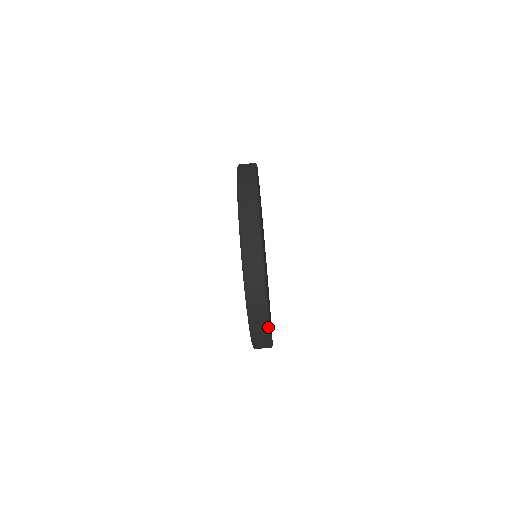
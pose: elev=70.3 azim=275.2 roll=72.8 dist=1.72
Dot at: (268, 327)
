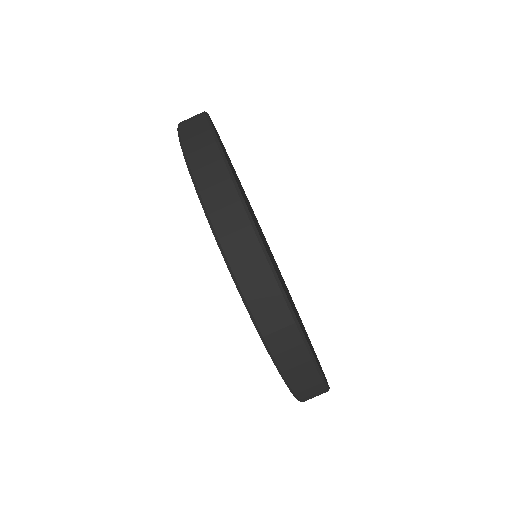
Dot at: (270, 269)
